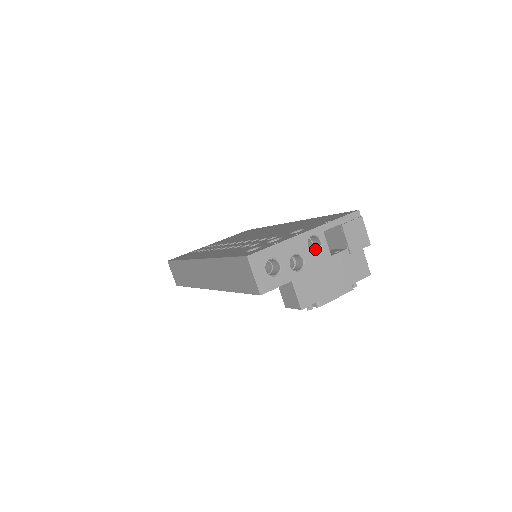
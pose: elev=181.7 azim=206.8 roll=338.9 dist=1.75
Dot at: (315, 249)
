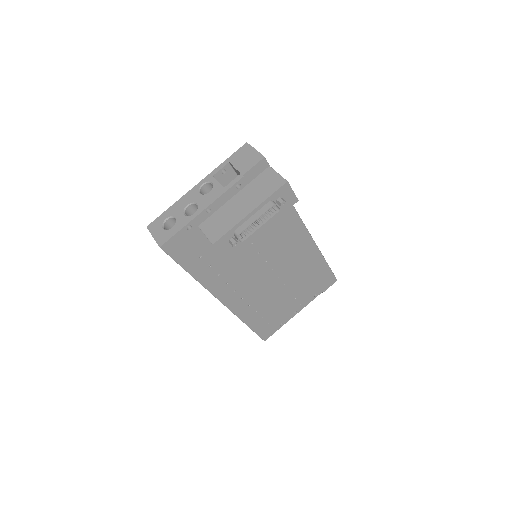
Dot at: occluded
